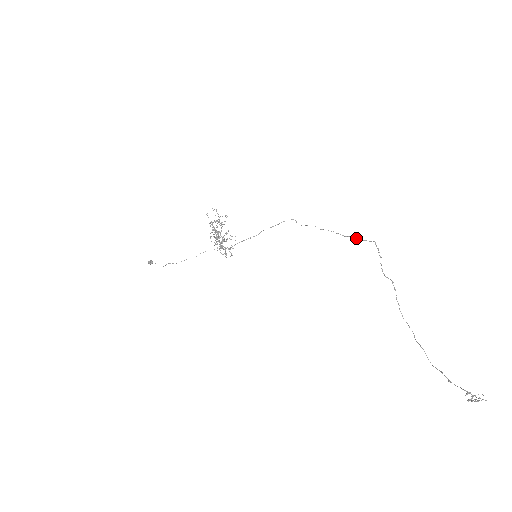
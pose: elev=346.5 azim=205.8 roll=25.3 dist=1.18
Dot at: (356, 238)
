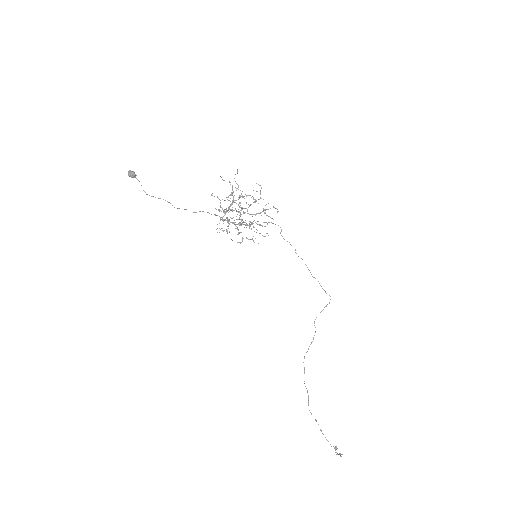
Dot at: occluded
